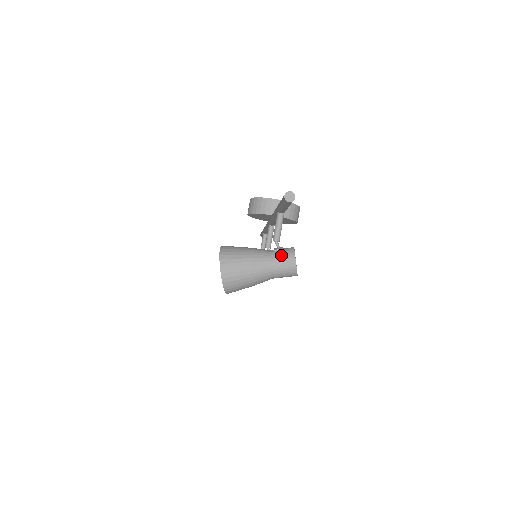
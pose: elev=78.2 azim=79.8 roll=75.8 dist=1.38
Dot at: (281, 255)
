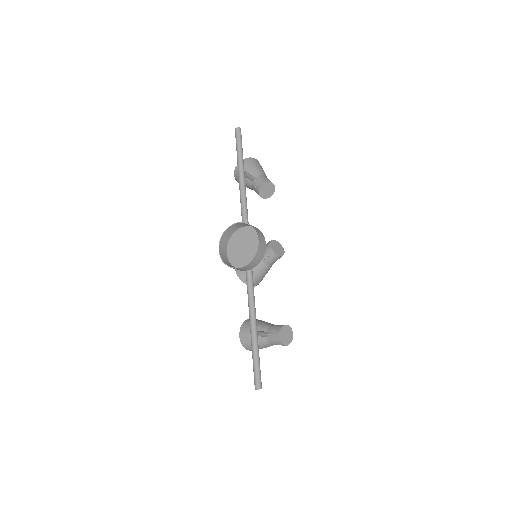
Dot at: (275, 344)
